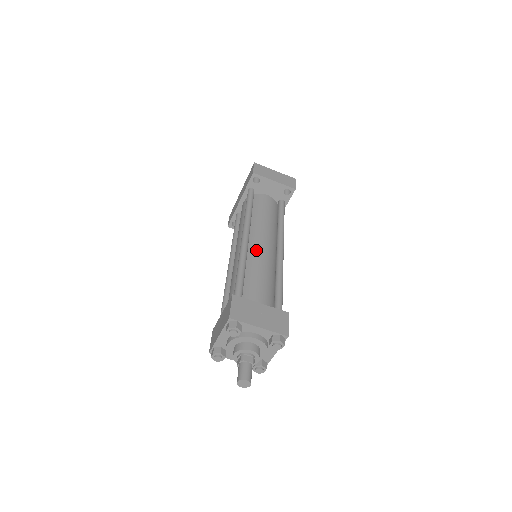
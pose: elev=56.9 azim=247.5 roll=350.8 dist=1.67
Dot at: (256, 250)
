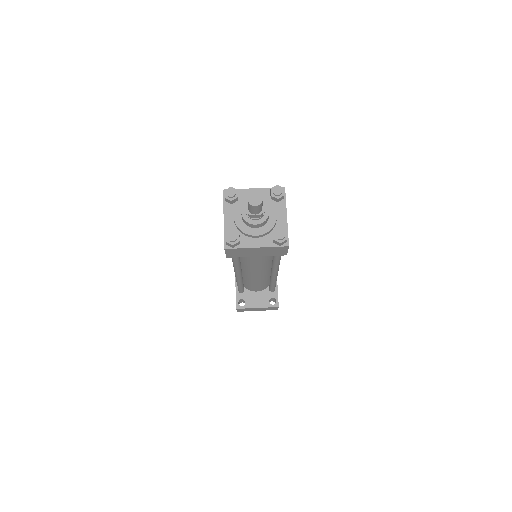
Dot at: occluded
